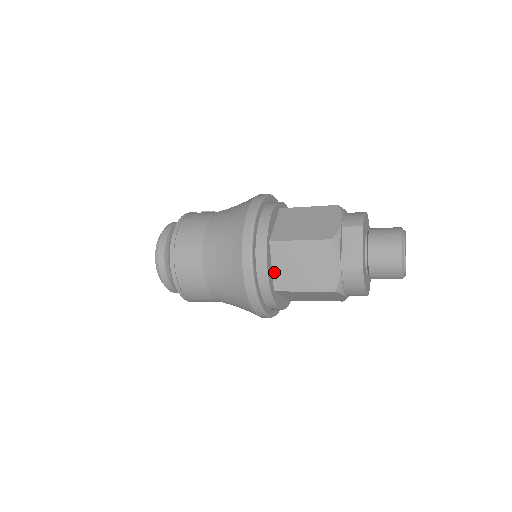
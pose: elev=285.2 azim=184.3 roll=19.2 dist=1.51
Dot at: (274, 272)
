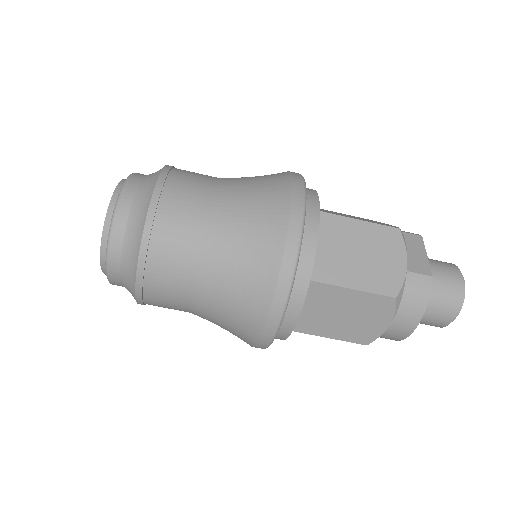
Dot at: occluded
